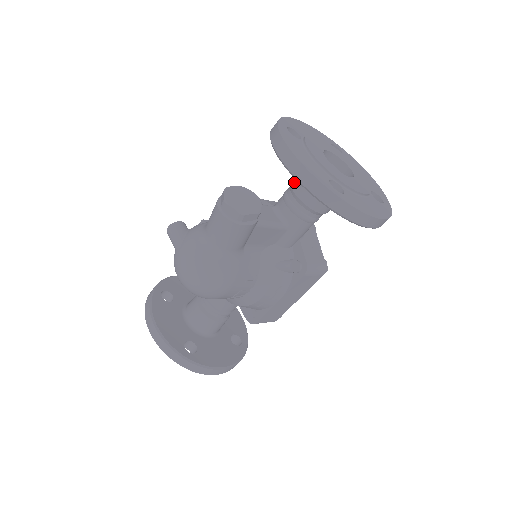
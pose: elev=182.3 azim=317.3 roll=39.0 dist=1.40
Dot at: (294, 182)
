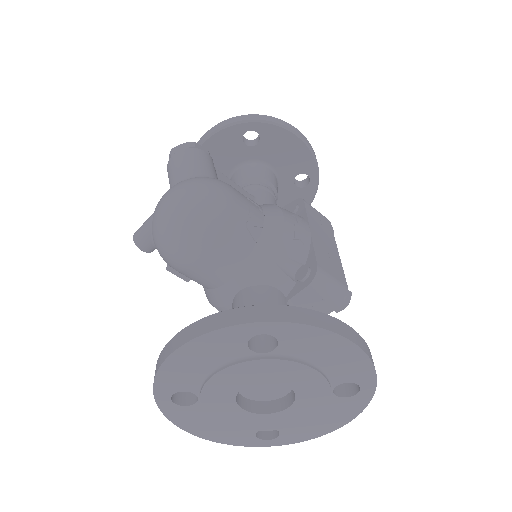
Dot at: occluded
